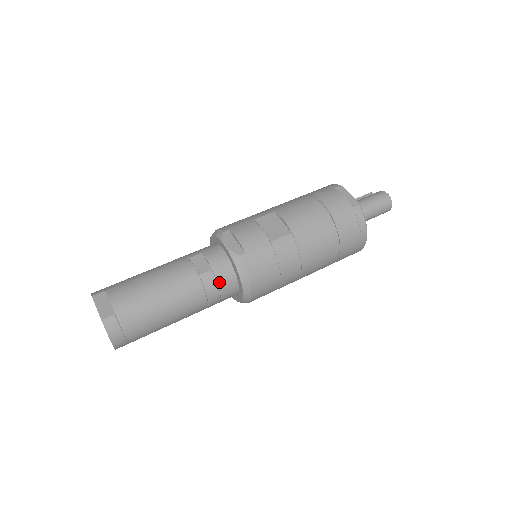
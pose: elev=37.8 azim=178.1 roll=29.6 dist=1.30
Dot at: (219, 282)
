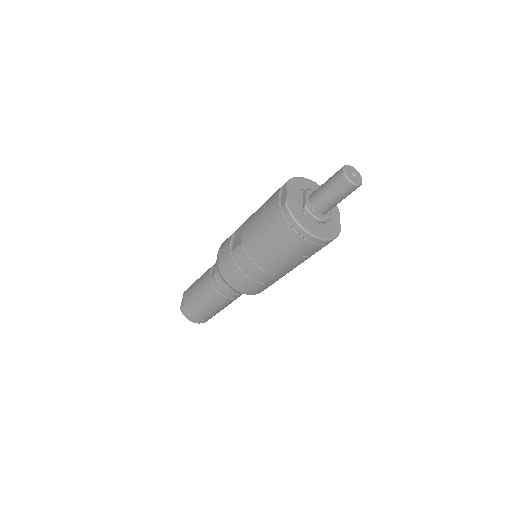
Dot at: (220, 283)
